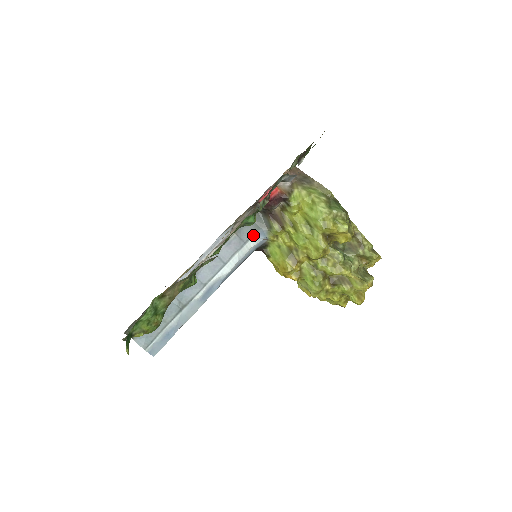
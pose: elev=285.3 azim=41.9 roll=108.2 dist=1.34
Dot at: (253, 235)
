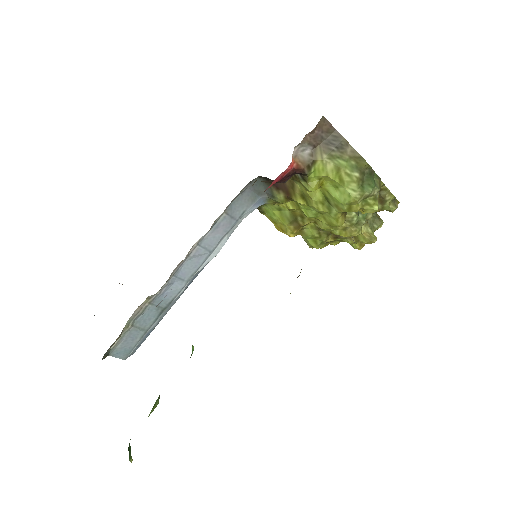
Dot at: (248, 208)
